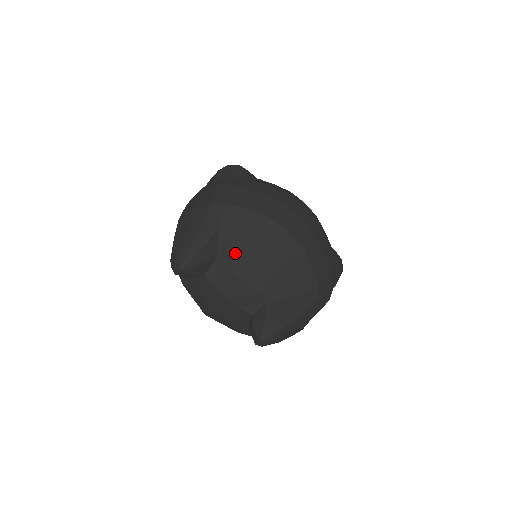
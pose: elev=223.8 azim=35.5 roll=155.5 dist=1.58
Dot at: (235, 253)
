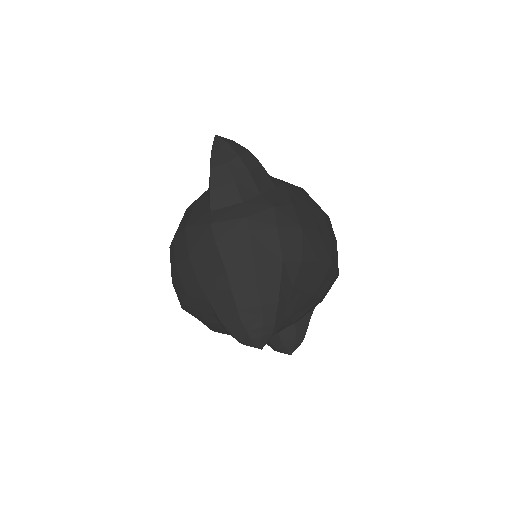
Dot at: (298, 305)
